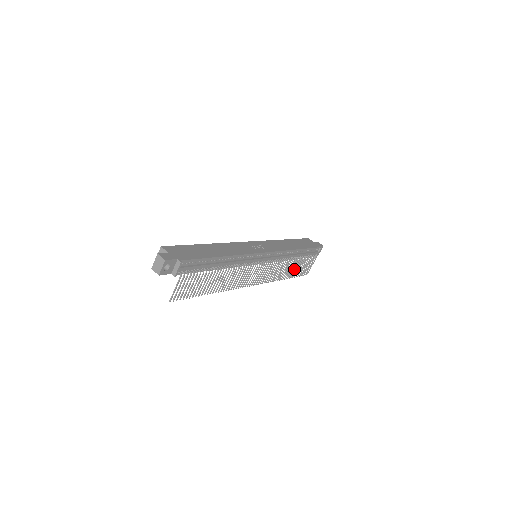
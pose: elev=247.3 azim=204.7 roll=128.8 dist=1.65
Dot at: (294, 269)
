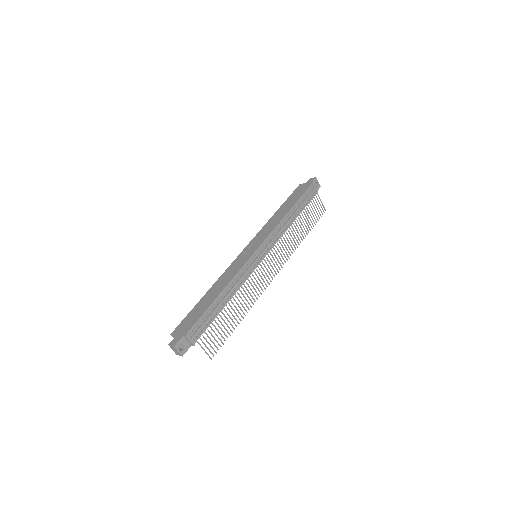
Dot at: (304, 224)
